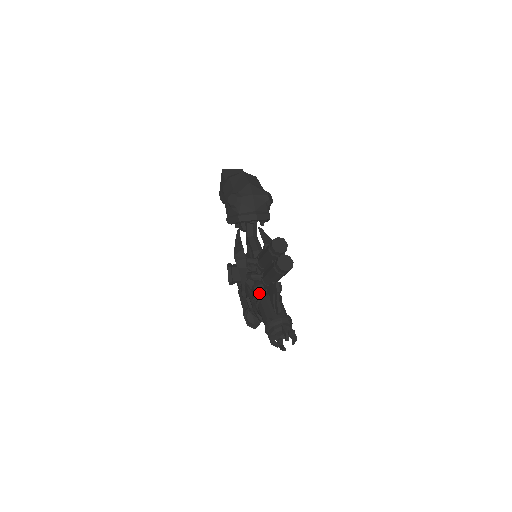
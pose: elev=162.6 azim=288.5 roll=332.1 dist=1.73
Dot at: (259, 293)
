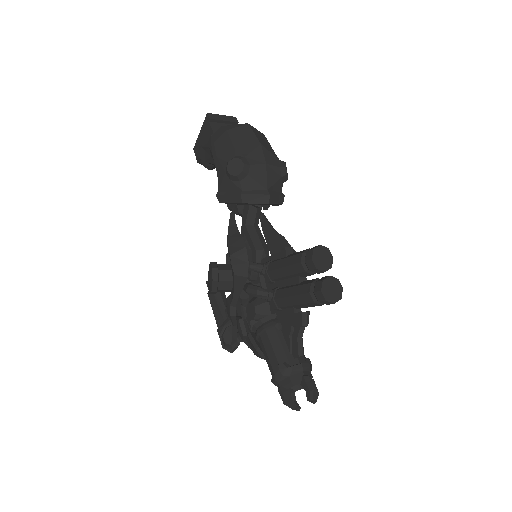
Dot at: (264, 318)
